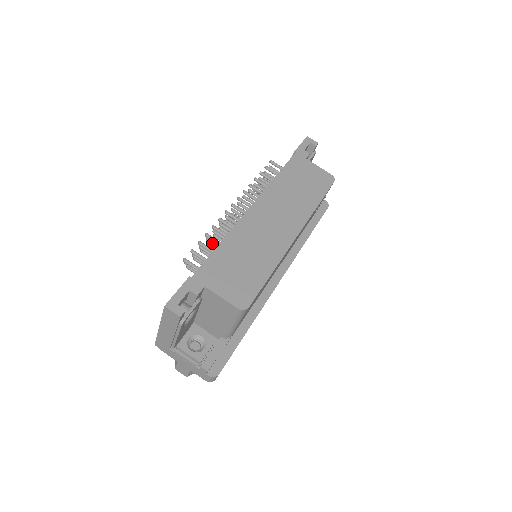
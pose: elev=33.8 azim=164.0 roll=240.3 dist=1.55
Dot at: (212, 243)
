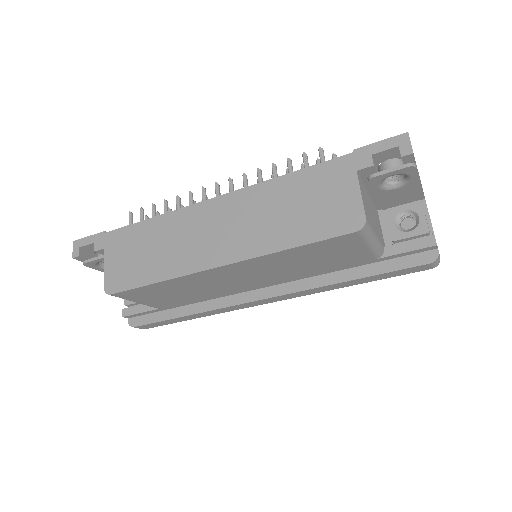
Dot at: occluded
